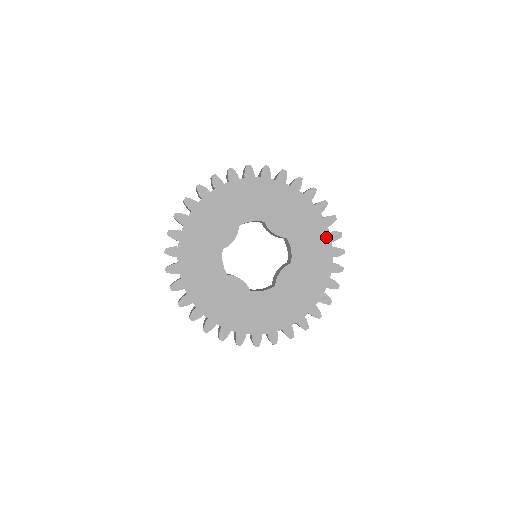
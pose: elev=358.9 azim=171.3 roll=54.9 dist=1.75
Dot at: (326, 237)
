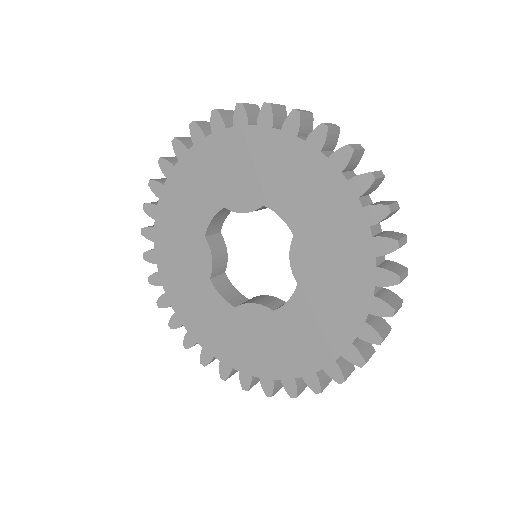
Dot at: (341, 342)
